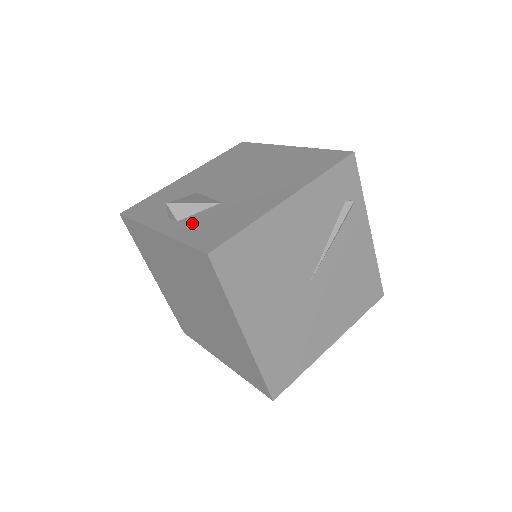
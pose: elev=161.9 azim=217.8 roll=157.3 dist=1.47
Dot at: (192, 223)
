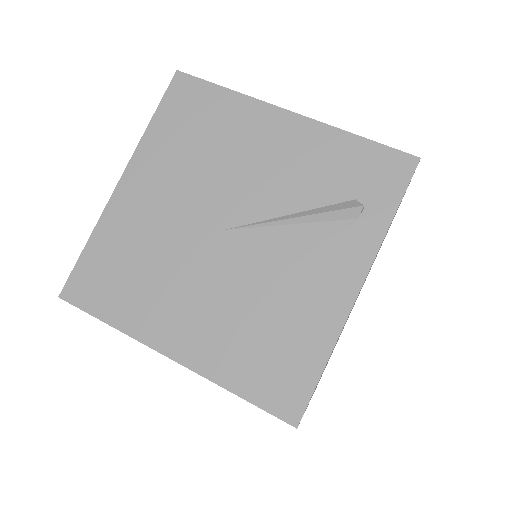
Dot at: occluded
